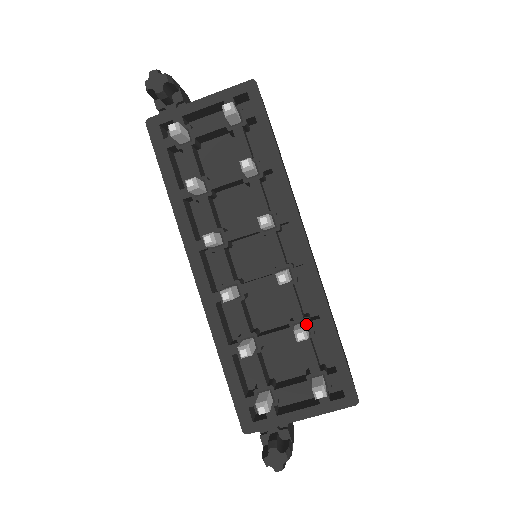
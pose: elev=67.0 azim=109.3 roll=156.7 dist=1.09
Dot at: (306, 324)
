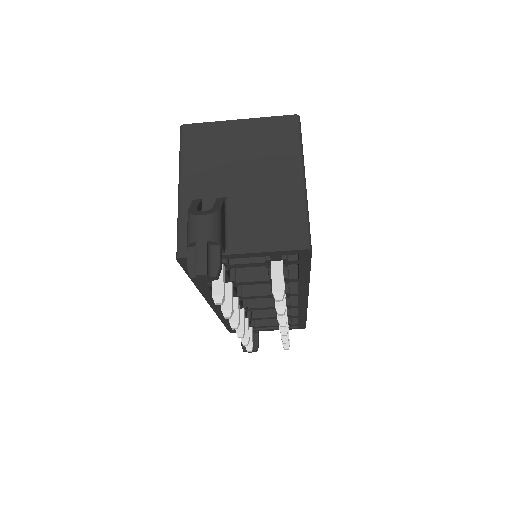
Dot at: (288, 315)
